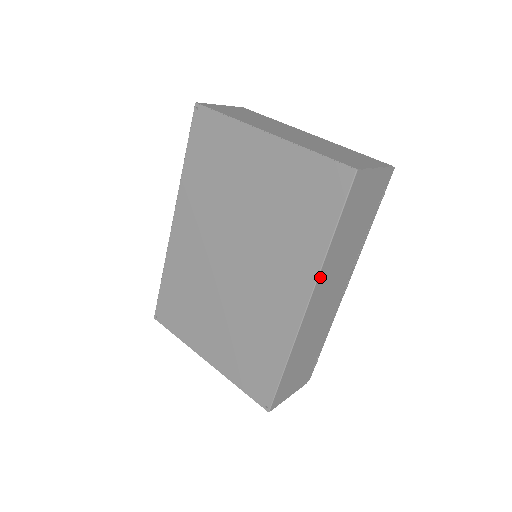
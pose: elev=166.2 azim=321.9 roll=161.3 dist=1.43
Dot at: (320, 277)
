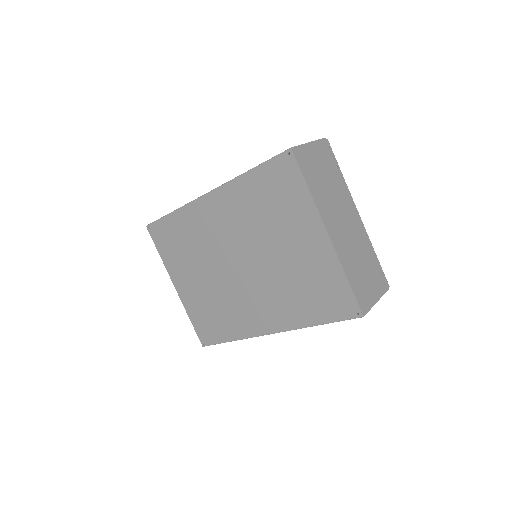
Dot at: (292, 329)
